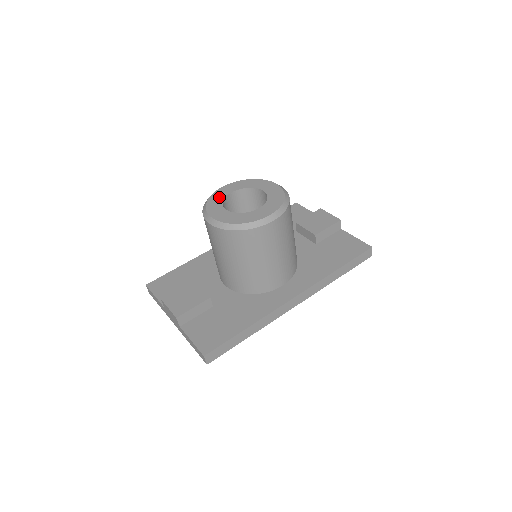
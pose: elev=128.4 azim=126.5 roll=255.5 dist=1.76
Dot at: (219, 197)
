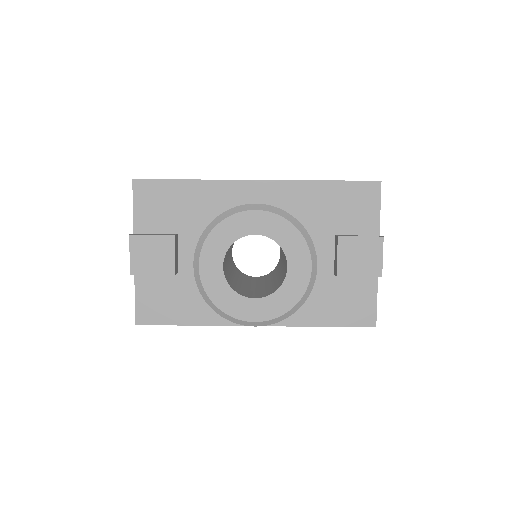
Dot at: (233, 232)
